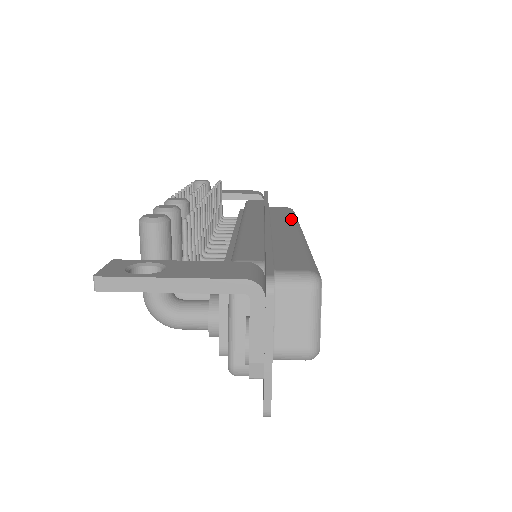
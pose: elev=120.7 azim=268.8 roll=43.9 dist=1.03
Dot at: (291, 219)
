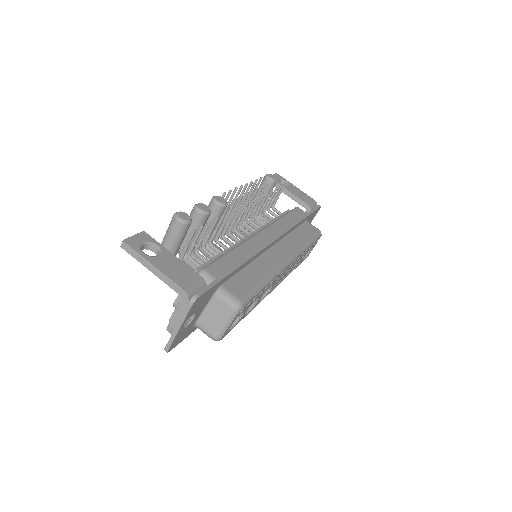
Dot at: (300, 245)
